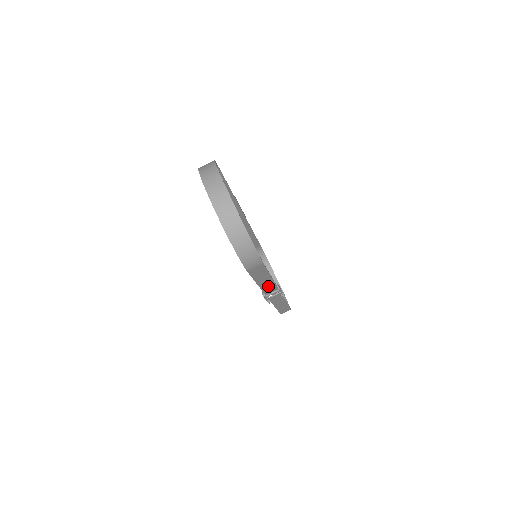
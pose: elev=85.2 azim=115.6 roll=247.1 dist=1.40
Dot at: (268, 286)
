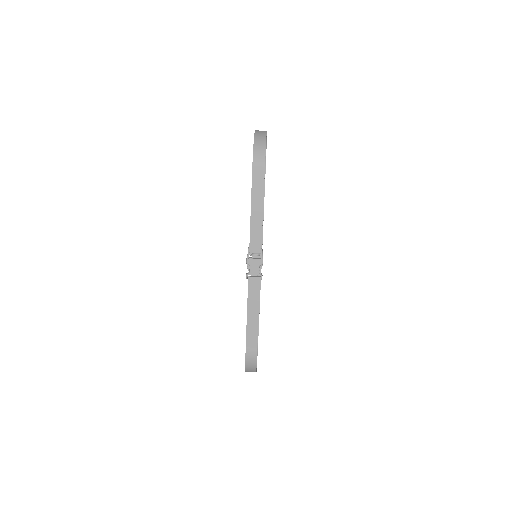
Dot at: (256, 232)
